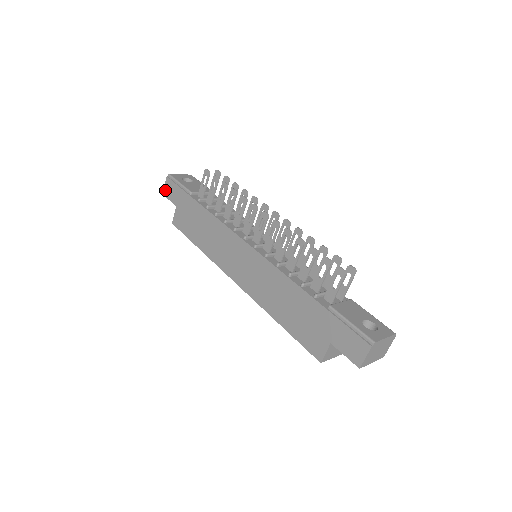
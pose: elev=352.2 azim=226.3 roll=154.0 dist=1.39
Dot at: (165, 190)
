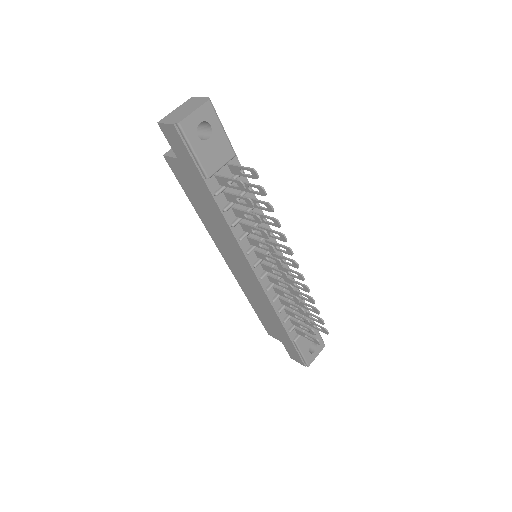
Dot at: (164, 128)
